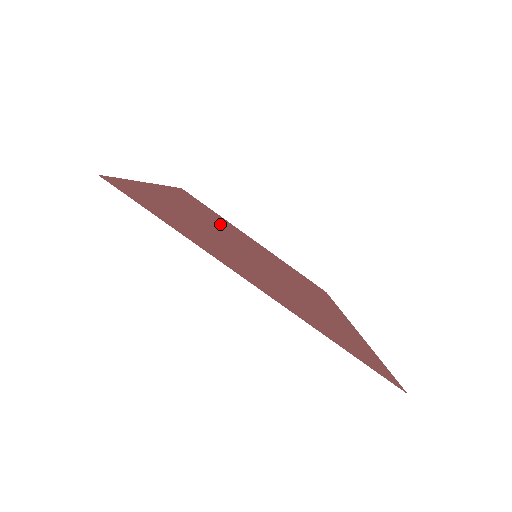
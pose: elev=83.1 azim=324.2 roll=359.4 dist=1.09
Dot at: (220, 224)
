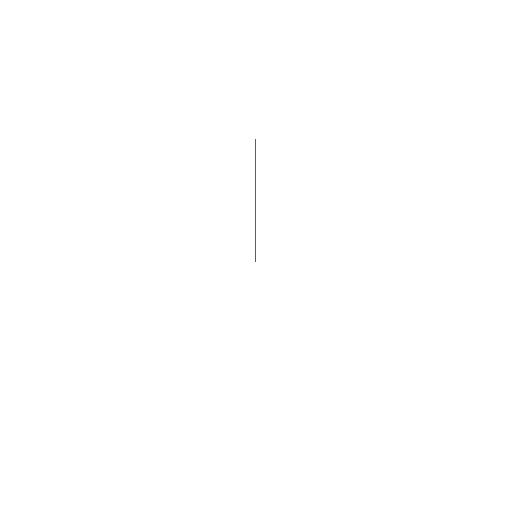
Dot at: occluded
